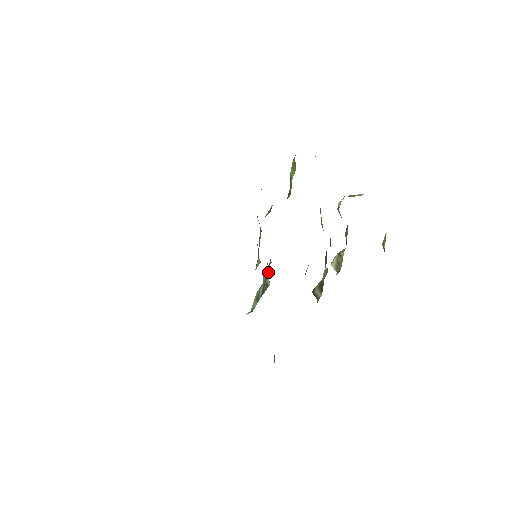
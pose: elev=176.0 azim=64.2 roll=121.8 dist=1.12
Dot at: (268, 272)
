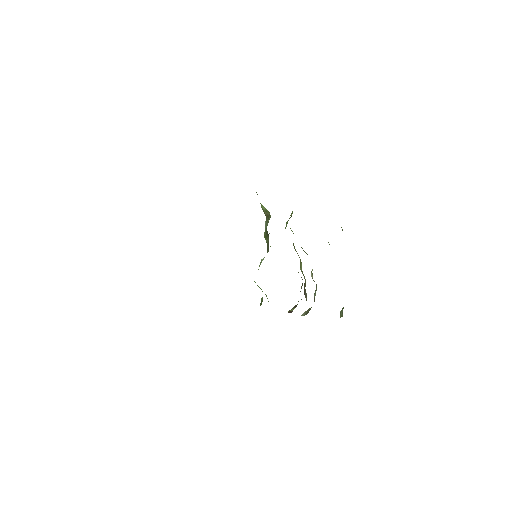
Dot at: (268, 248)
